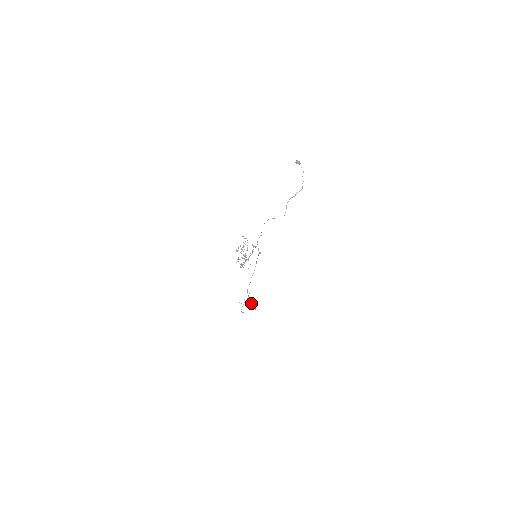
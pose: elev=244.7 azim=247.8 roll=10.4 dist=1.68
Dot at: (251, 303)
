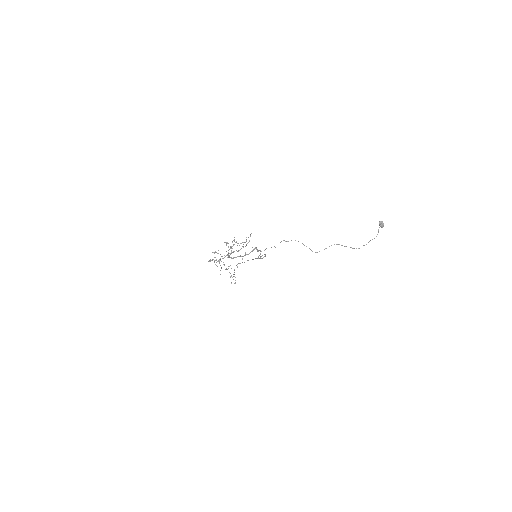
Dot at: occluded
